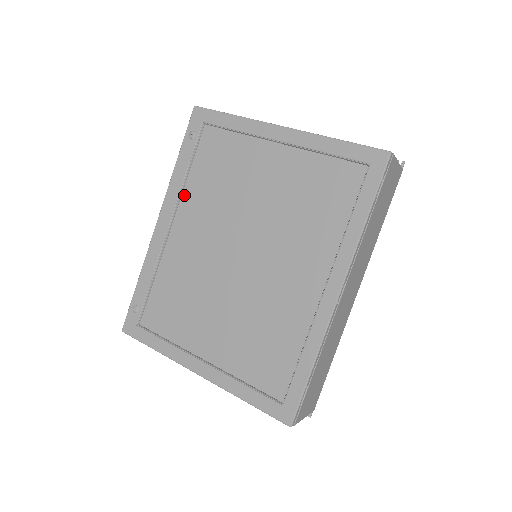
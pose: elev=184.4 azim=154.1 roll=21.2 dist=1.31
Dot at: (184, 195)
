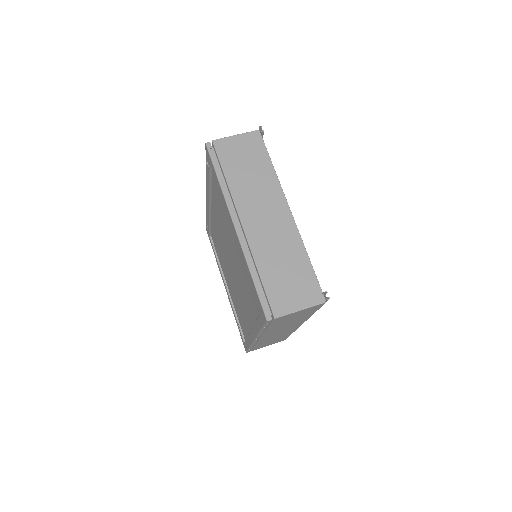
Dot at: (212, 196)
